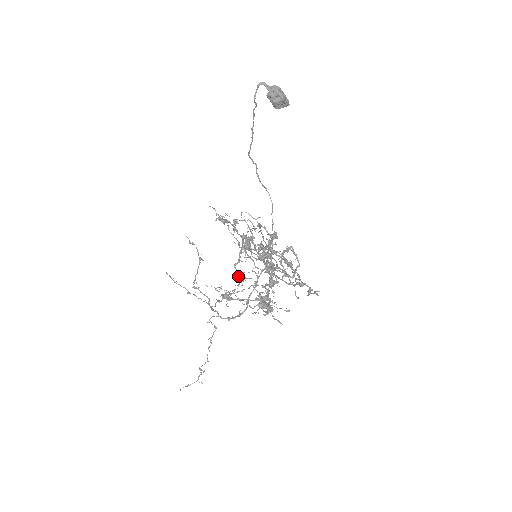
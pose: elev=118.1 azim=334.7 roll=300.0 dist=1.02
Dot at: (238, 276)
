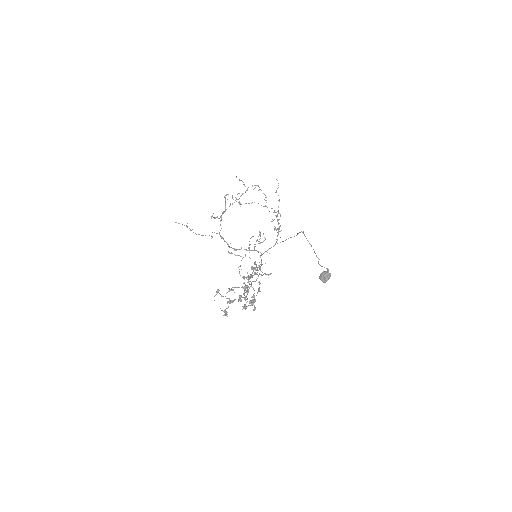
Dot at: occluded
